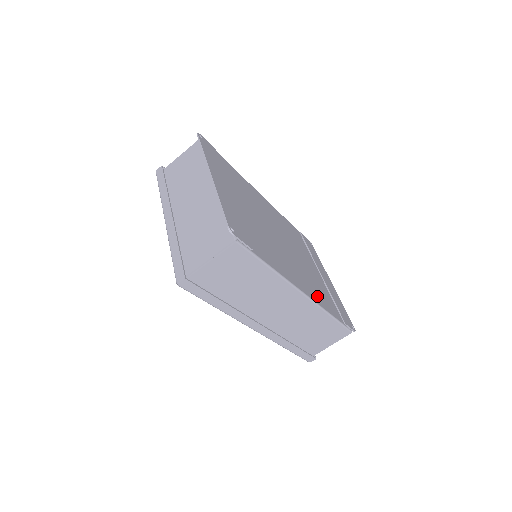
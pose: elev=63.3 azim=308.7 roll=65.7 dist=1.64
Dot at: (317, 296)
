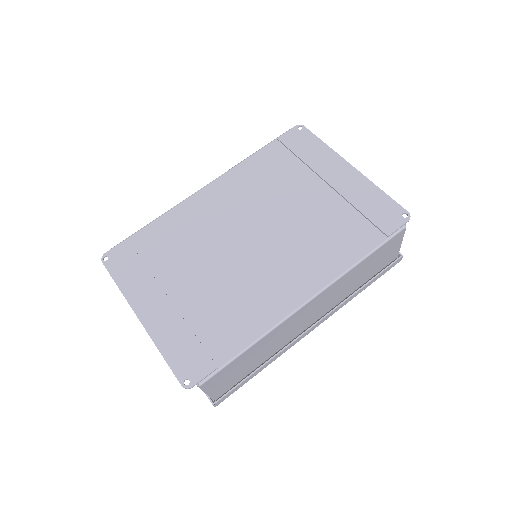
Dot at: (329, 262)
